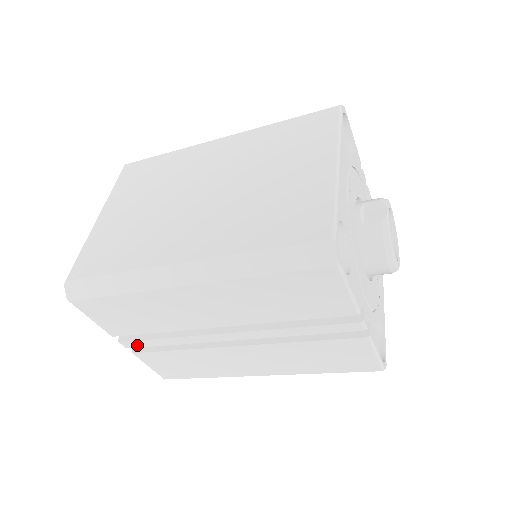
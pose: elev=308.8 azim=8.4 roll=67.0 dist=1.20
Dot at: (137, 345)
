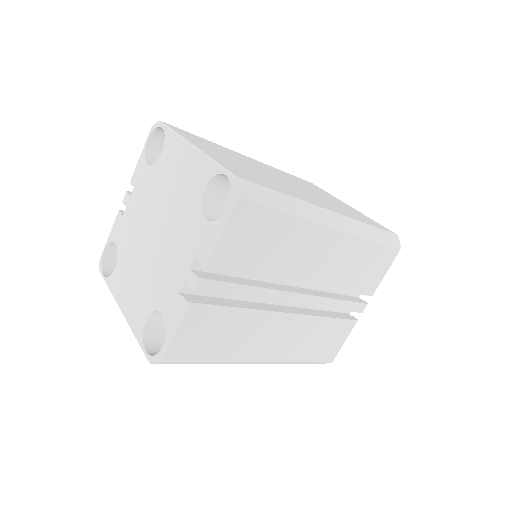
Dot at: (212, 289)
